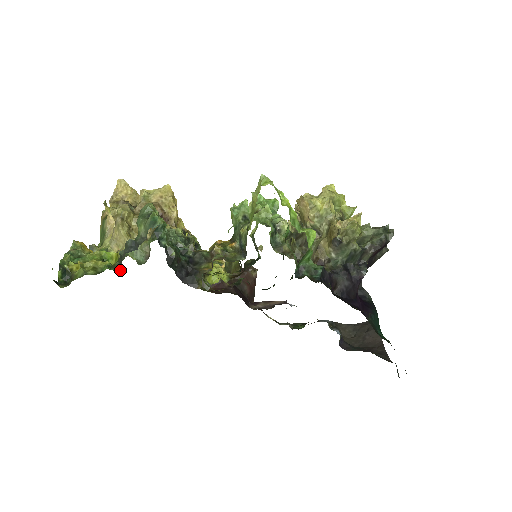
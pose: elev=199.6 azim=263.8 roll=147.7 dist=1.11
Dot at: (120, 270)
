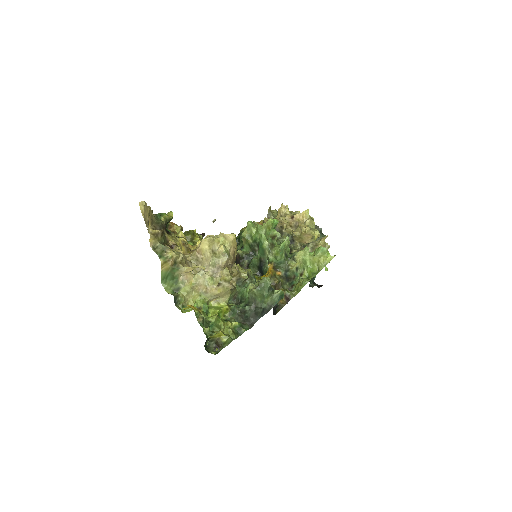
Dot at: (251, 327)
